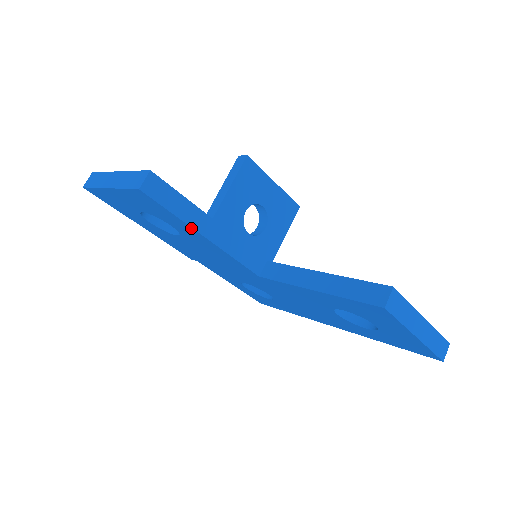
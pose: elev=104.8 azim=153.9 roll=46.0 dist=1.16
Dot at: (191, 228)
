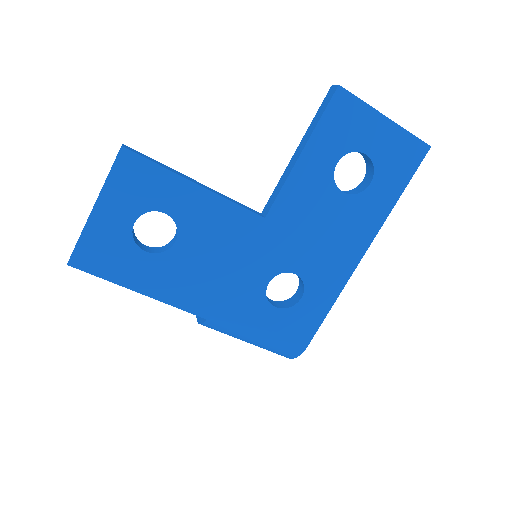
Dot at: (180, 179)
